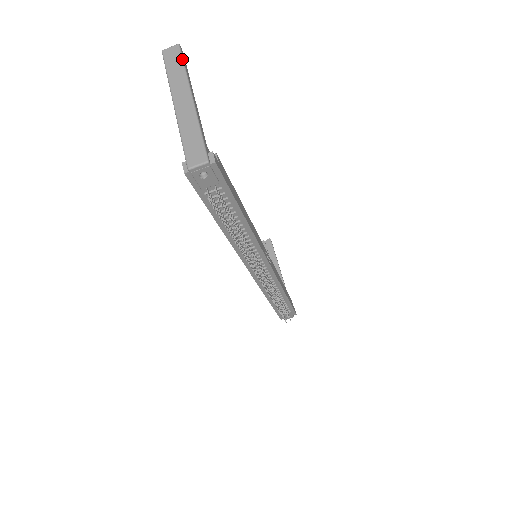
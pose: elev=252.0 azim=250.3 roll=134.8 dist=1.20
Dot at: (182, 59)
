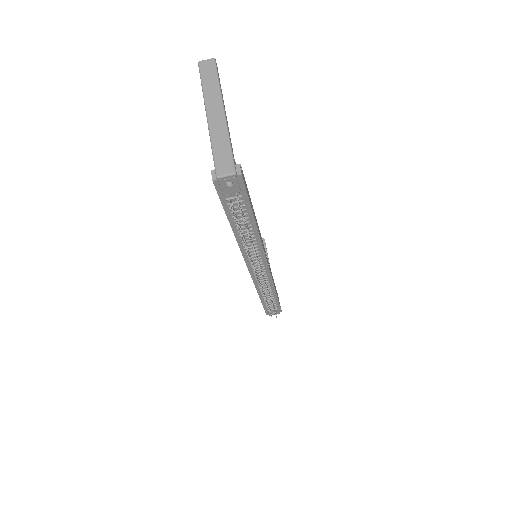
Dot at: (217, 73)
